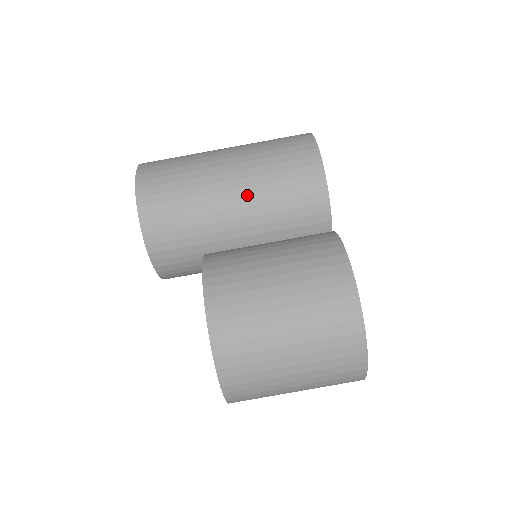
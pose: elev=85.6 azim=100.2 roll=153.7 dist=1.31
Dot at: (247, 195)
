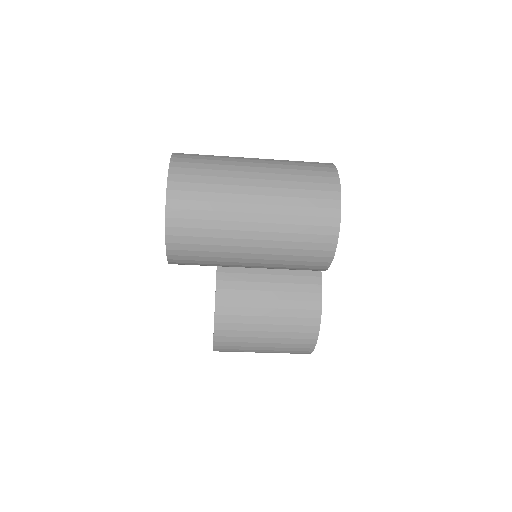
Dot at: (264, 259)
